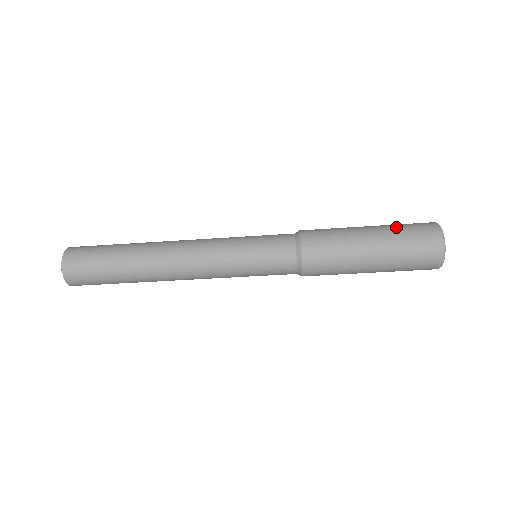
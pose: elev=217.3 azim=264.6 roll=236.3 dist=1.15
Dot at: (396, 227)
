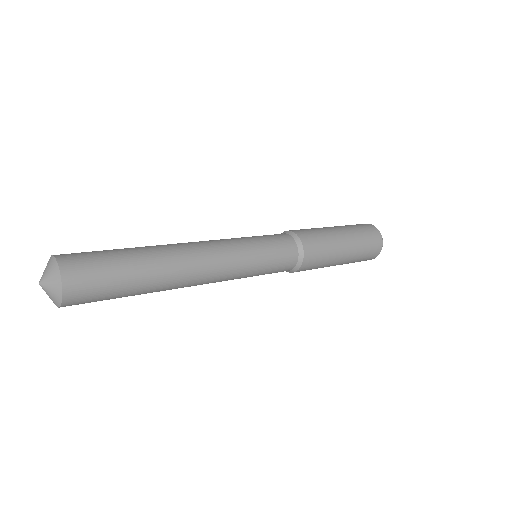
Dot at: (357, 232)
